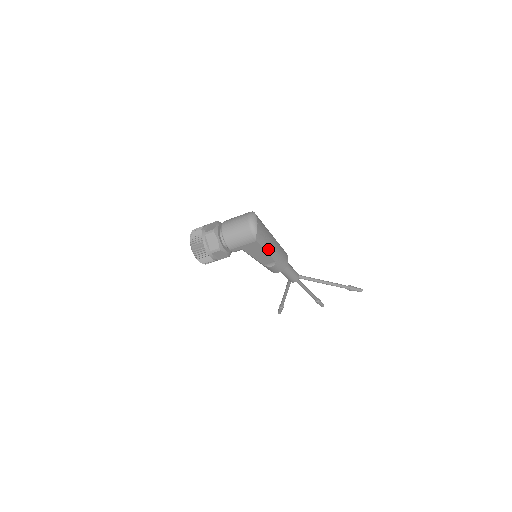
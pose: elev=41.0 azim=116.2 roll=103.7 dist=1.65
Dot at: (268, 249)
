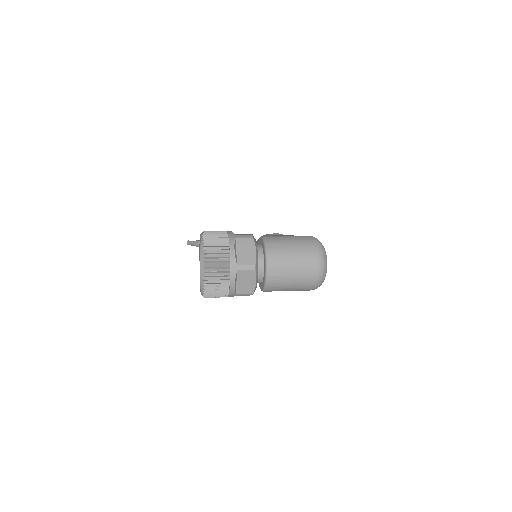
Dot at: occluded
